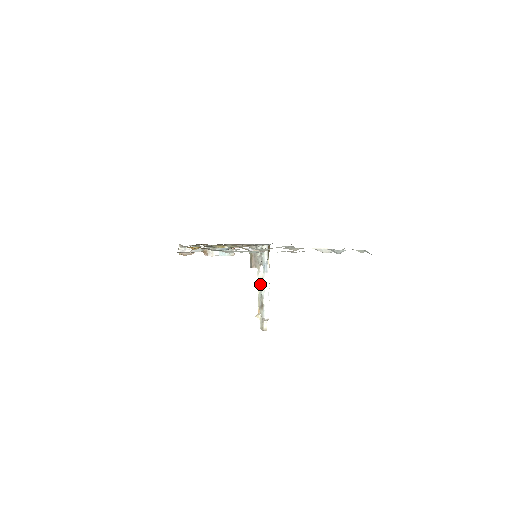
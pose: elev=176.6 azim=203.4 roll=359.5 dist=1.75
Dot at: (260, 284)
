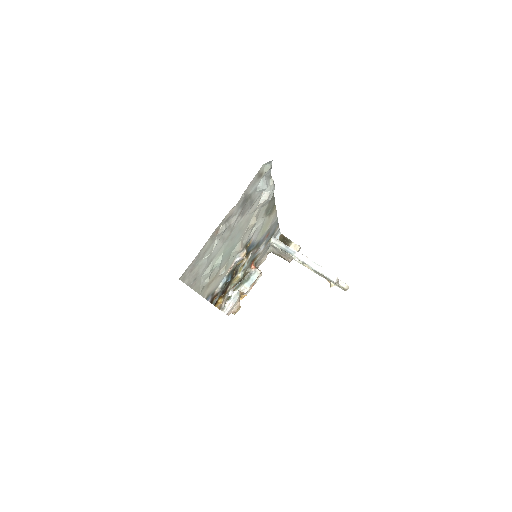
Dot at: (305, 265)
